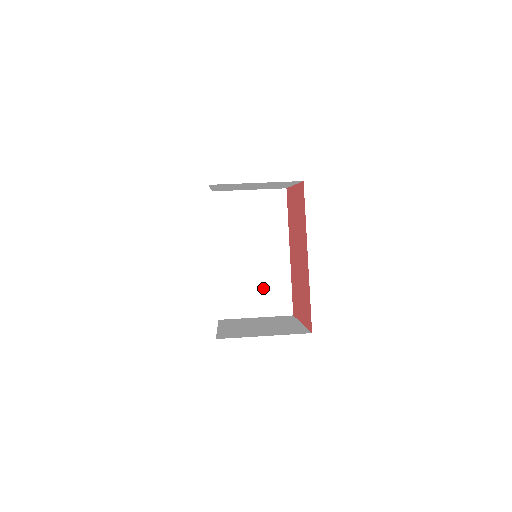
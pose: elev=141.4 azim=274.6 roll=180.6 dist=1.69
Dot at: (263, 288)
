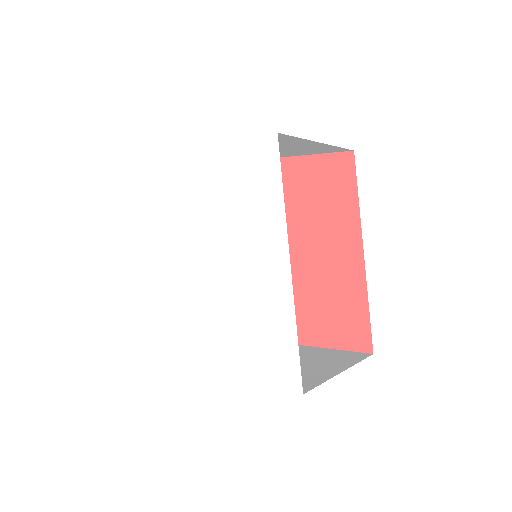
Dot at: occluded
